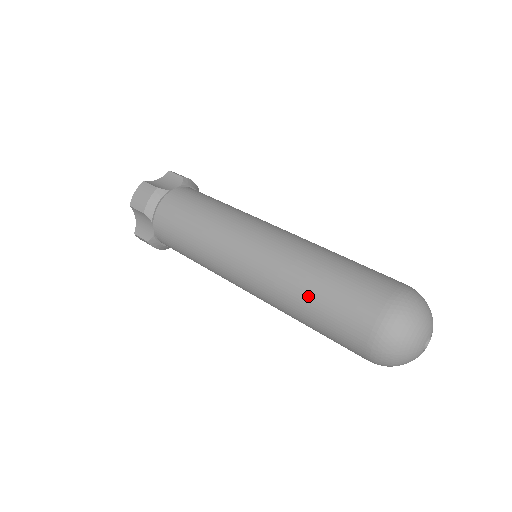
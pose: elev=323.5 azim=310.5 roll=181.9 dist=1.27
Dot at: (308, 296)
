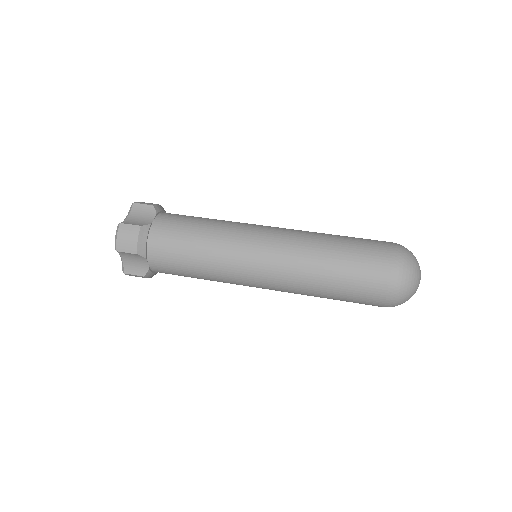
Dot at: (329, 278)
